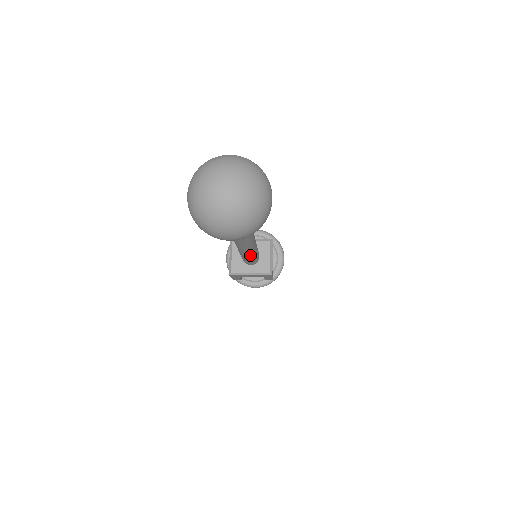
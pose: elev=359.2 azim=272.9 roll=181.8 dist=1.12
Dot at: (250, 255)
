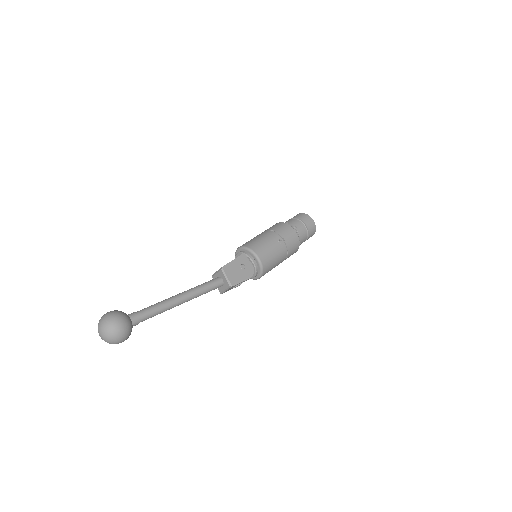
Dot at: (198, 296)
